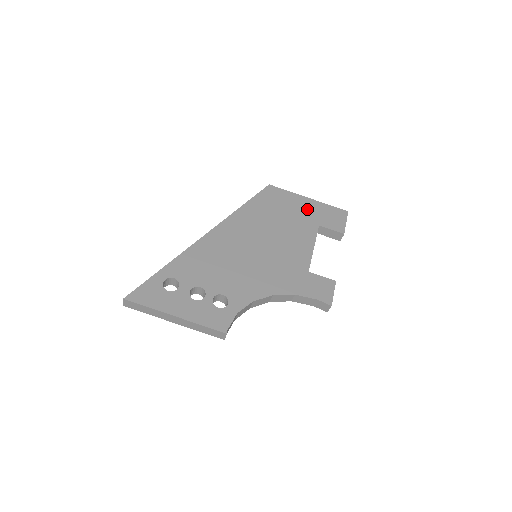
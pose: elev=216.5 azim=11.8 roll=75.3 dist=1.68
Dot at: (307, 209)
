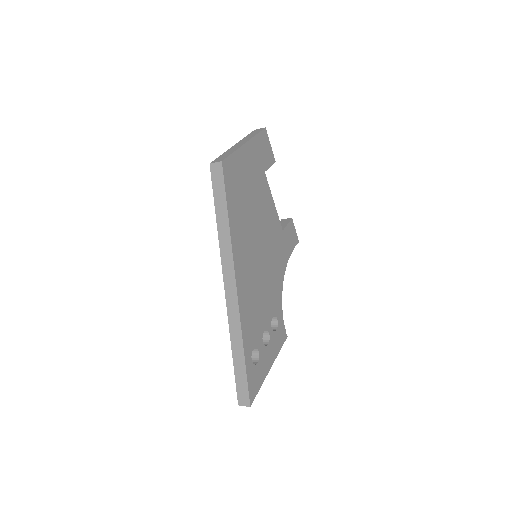
Dot at: (252, 161)
